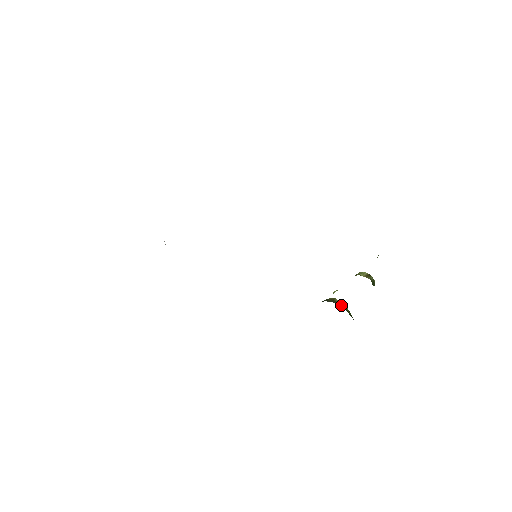
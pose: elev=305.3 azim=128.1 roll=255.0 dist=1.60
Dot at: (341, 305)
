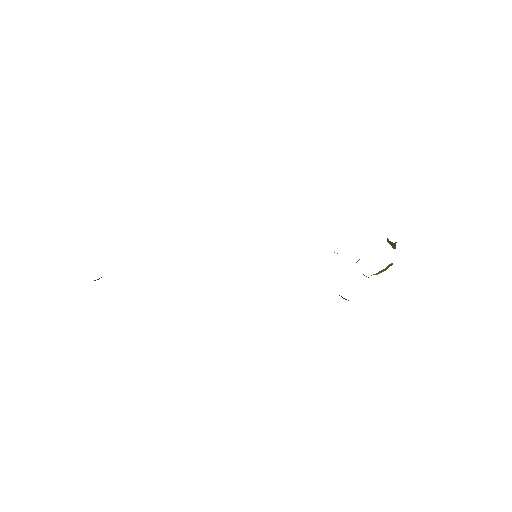
Dot at: occluded
